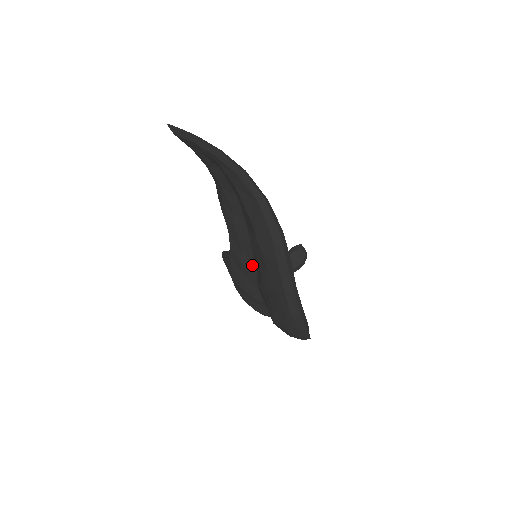
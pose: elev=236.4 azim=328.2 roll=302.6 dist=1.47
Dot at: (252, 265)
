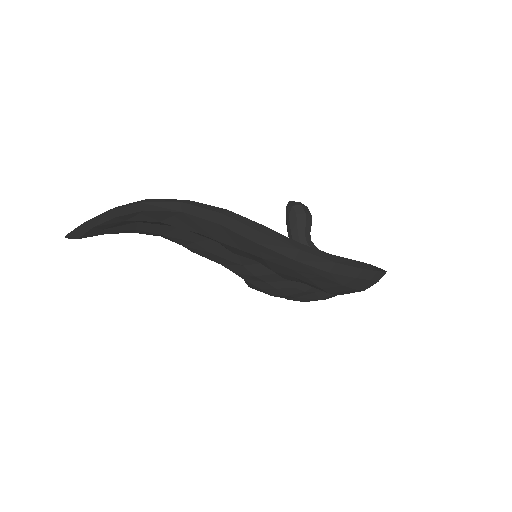
Dot at: (263, 267)
